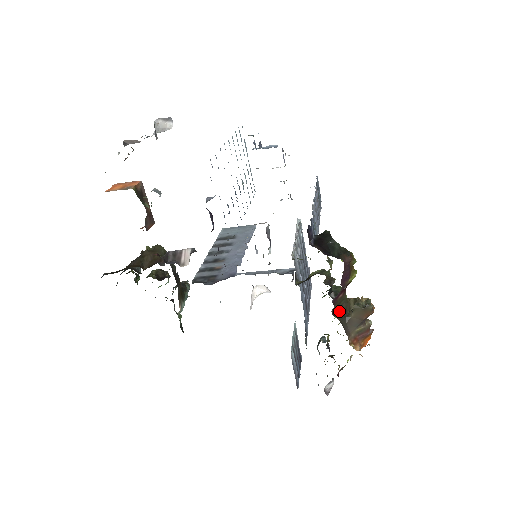
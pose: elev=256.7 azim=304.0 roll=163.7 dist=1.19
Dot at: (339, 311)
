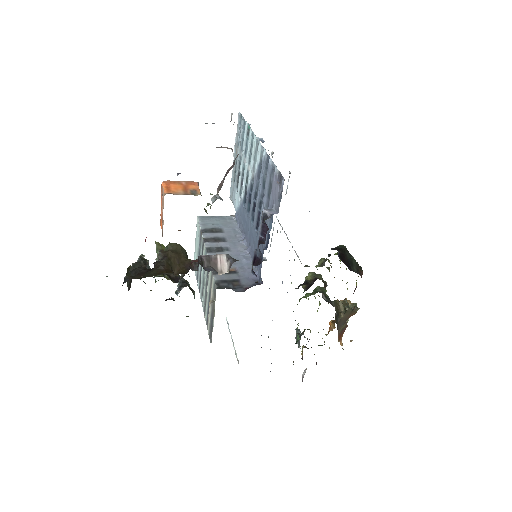
Dot at: (335, 313)
